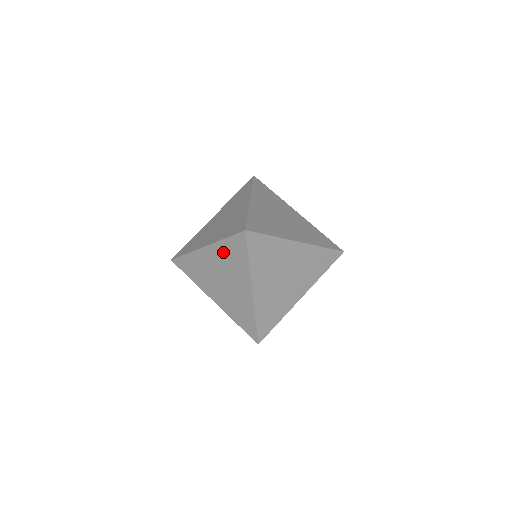
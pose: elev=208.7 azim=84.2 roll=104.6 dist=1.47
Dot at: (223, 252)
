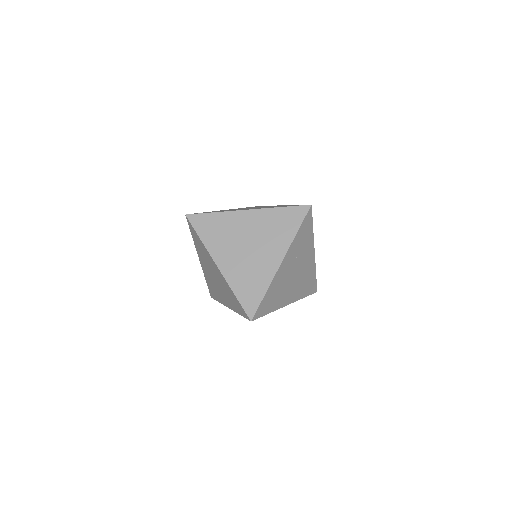
Dot at: (270, 219)
